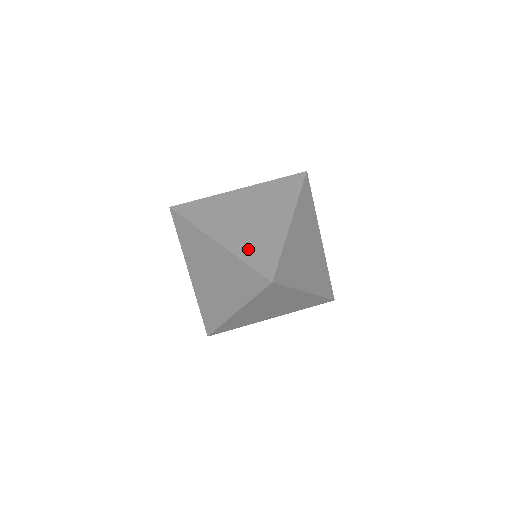
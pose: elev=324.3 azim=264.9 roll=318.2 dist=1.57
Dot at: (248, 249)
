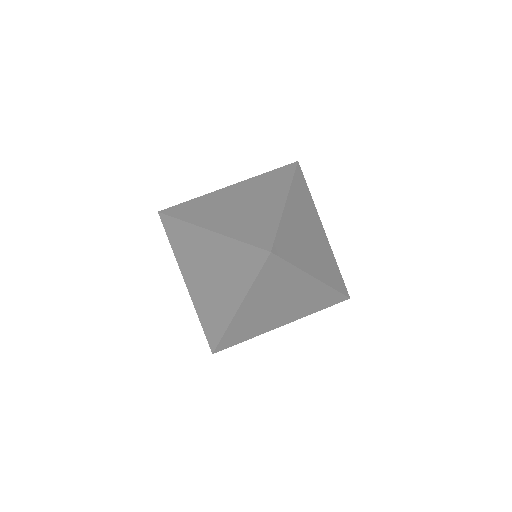
Dot at: (242, 229)
